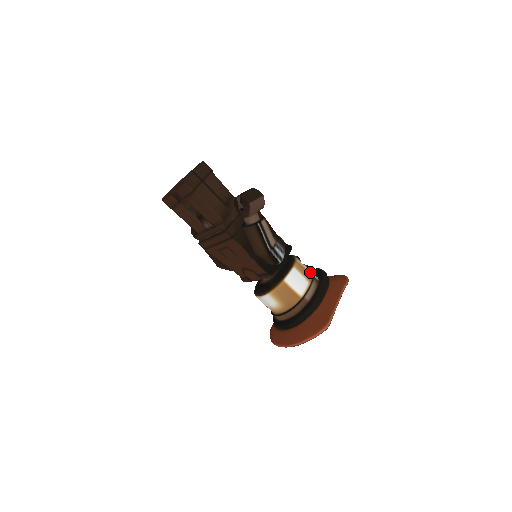
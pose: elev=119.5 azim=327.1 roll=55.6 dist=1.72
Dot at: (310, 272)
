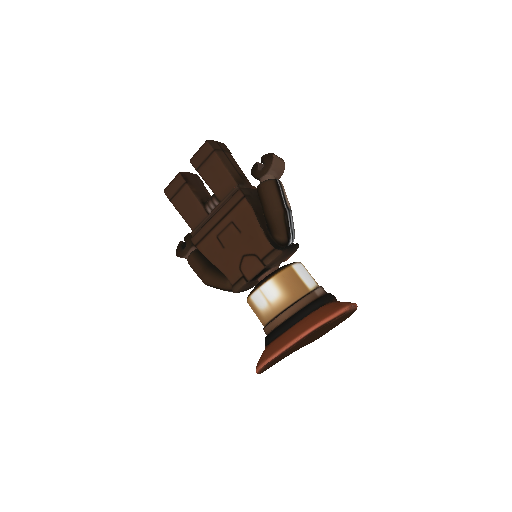
Dot at: occluded
